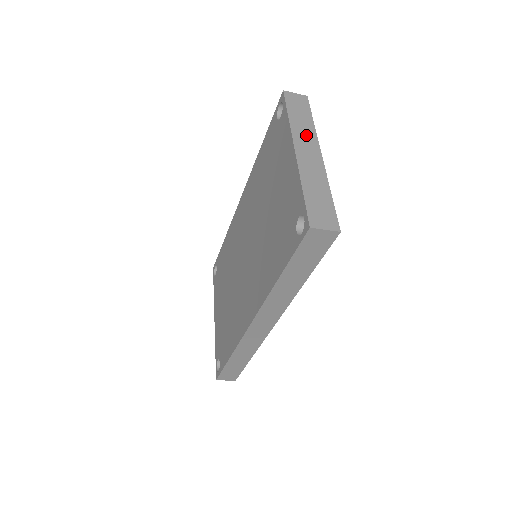
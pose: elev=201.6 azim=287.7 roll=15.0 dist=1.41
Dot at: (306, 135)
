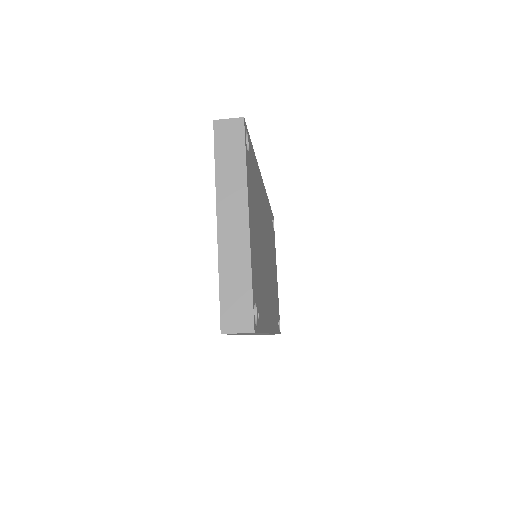
Dot at: (233, 192)
